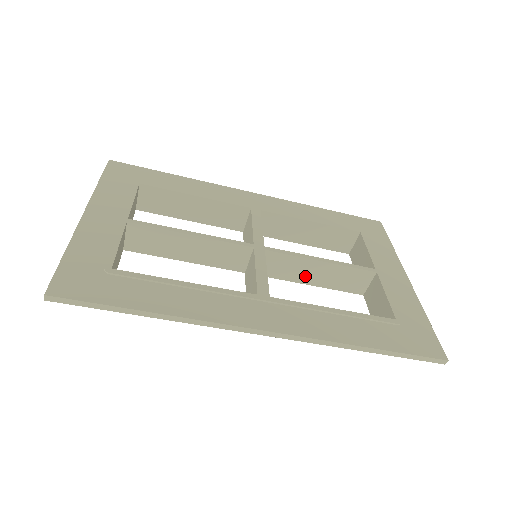
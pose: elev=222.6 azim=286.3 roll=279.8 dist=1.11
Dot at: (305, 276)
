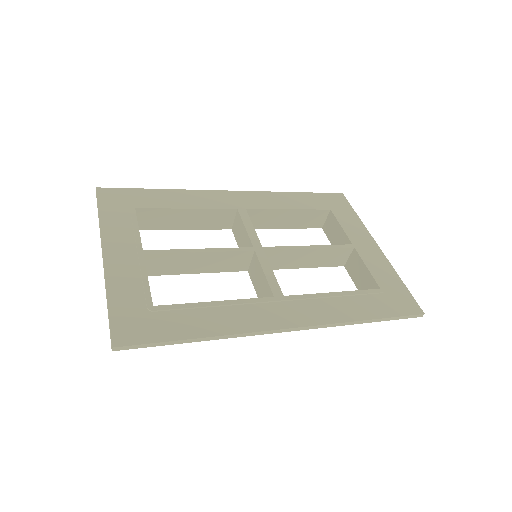
Dot at: (297, 262)
